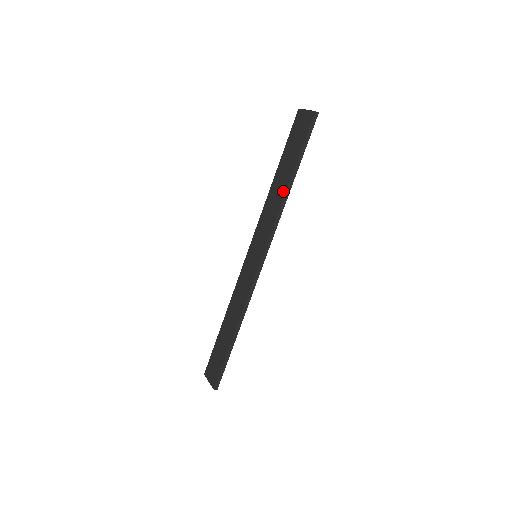
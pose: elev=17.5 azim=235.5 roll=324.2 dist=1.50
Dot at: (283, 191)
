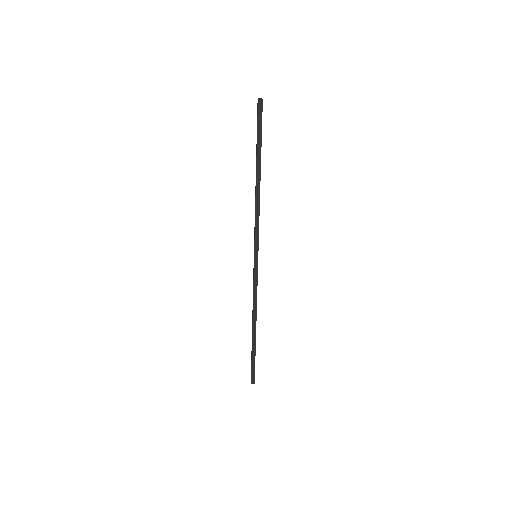
Dot at: occluded
